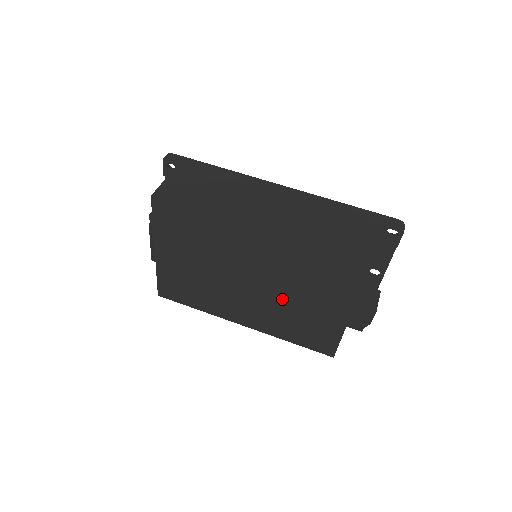
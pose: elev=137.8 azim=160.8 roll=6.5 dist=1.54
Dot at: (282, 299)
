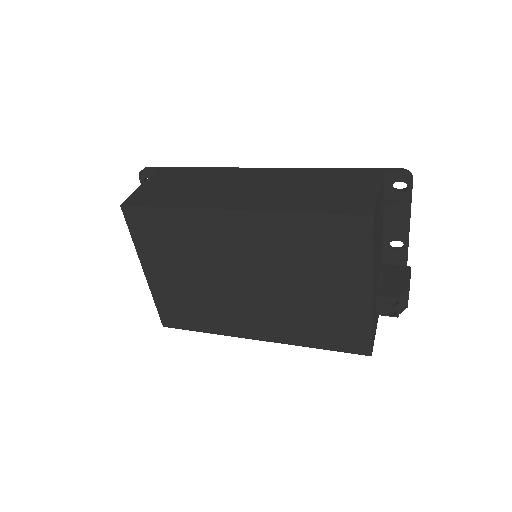
Dot at: (289, 293)
